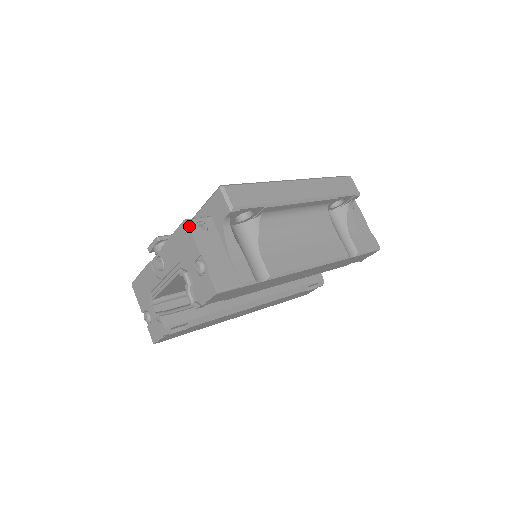
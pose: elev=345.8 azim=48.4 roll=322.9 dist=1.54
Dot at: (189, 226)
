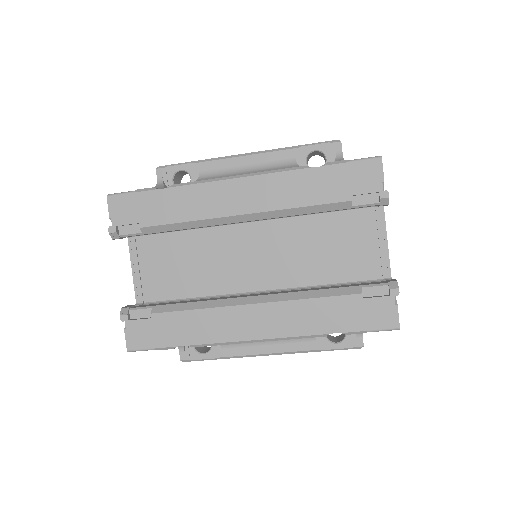
Dot at: occluded
